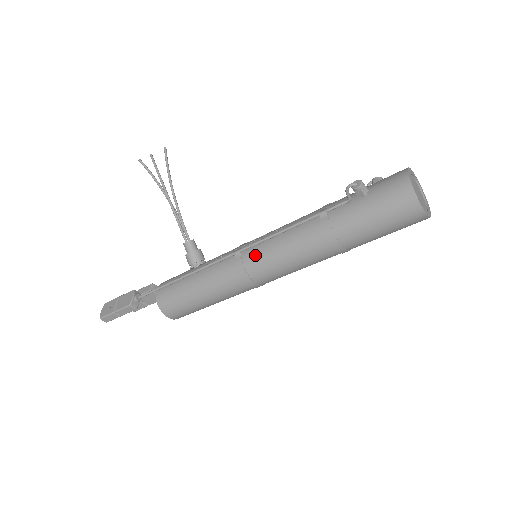
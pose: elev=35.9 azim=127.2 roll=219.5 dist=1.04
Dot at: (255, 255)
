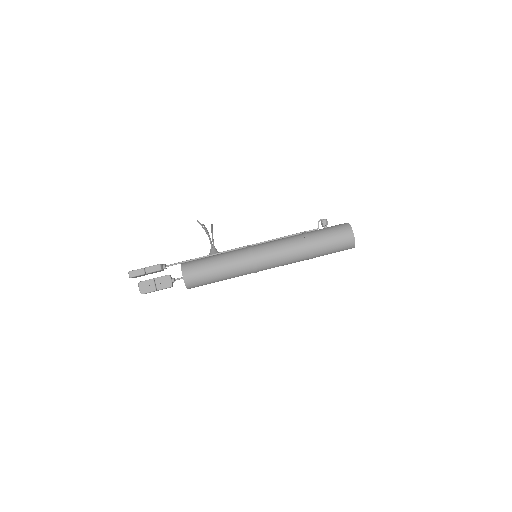
Dot at: (261, 245)
